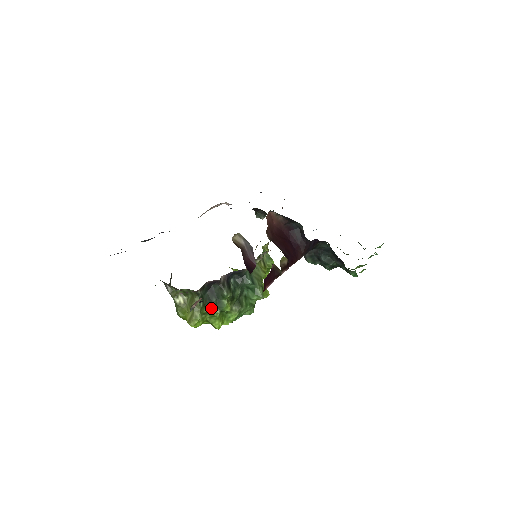
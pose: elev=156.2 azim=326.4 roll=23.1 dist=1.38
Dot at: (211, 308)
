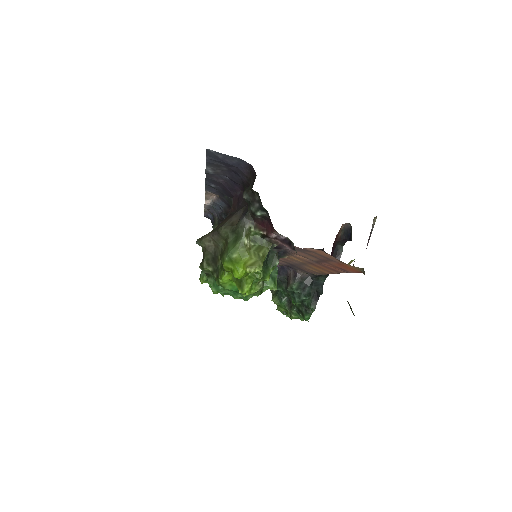
Dot at: occluded
